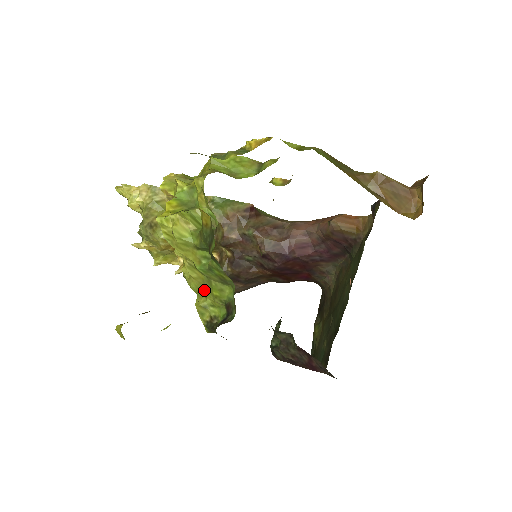
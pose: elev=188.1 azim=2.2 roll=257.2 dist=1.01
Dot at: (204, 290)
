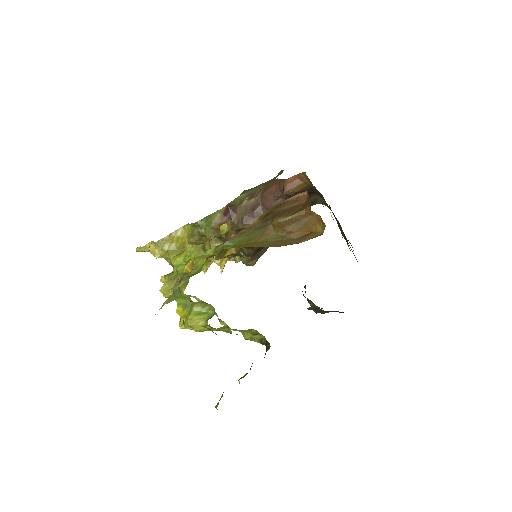
Dot at: occluded
